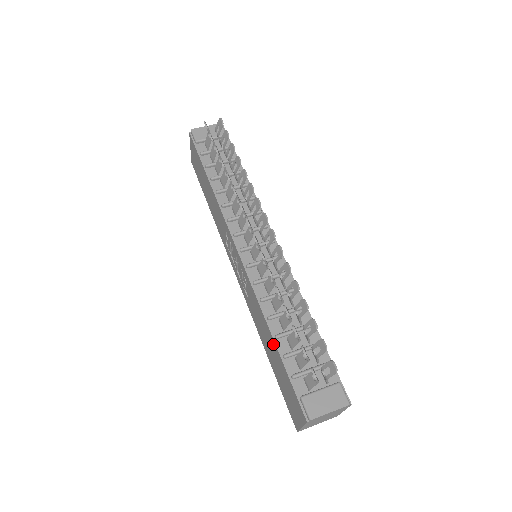
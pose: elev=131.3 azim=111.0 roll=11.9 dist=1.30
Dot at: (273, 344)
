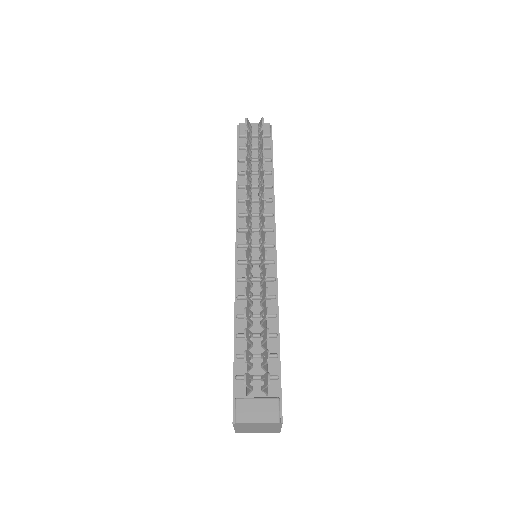
Dot at: occluded
